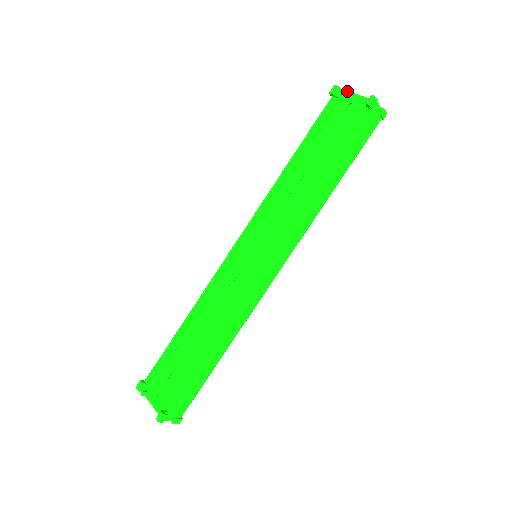
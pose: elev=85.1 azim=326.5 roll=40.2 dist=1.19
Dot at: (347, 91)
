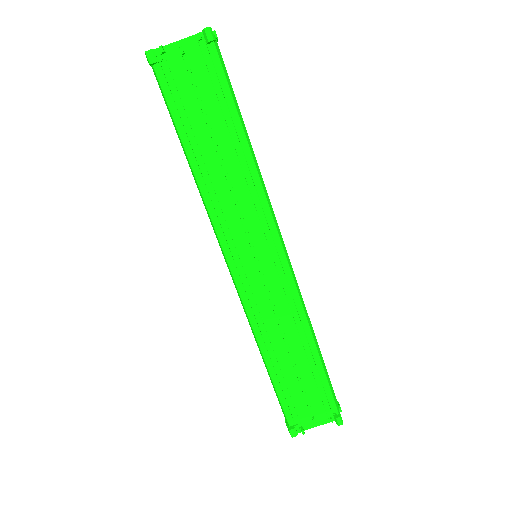
Dot at: (164, 46)
